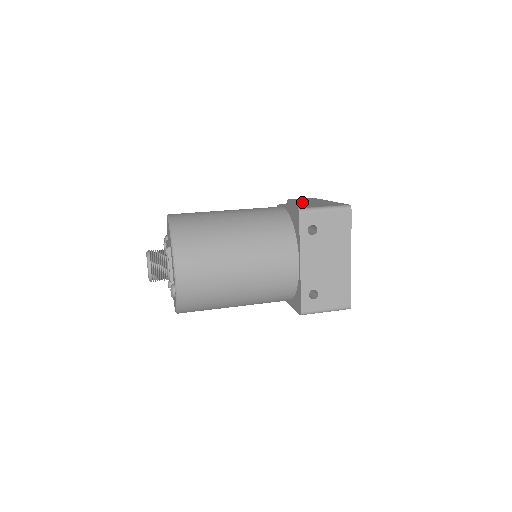
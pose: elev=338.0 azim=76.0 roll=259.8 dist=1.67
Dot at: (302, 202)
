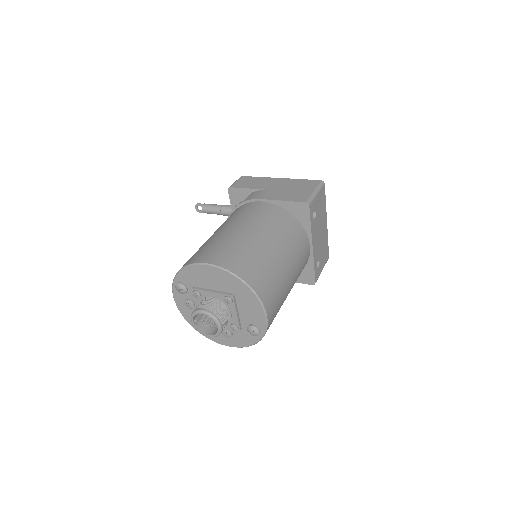
Dot at: (268, 189)
